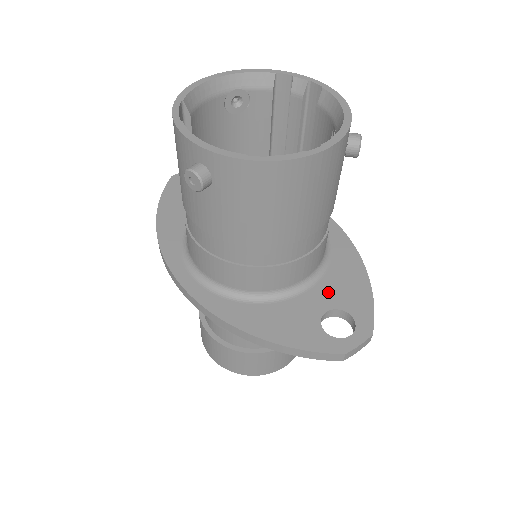
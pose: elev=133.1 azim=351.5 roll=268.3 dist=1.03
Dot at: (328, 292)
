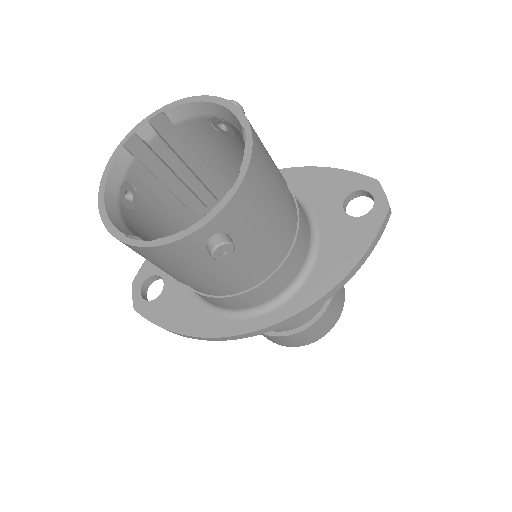
Dot at: (324, 203)
